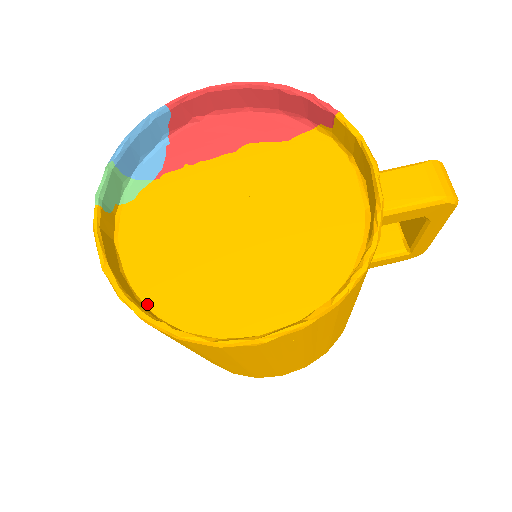
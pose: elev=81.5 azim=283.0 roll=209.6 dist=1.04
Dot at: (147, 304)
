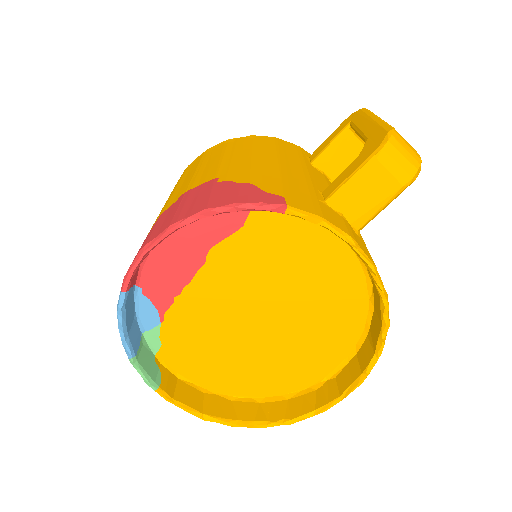
Dot at: (240, 396)
